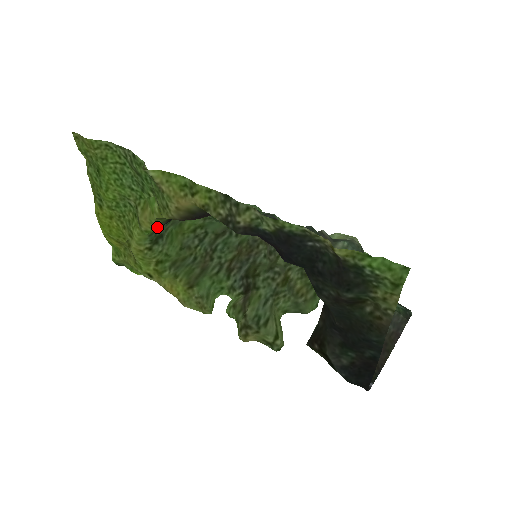
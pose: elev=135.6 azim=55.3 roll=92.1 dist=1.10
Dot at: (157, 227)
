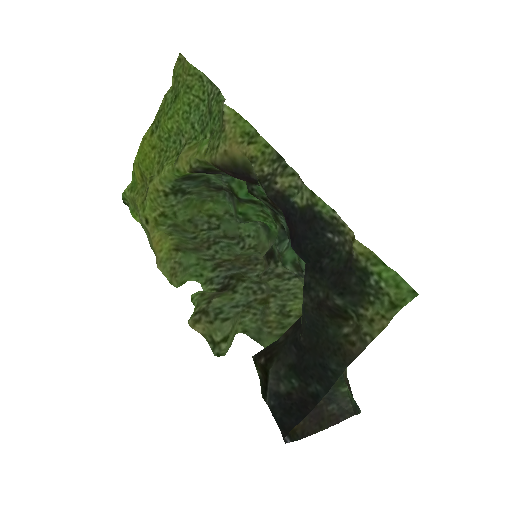
Dot at: (191, 170)
